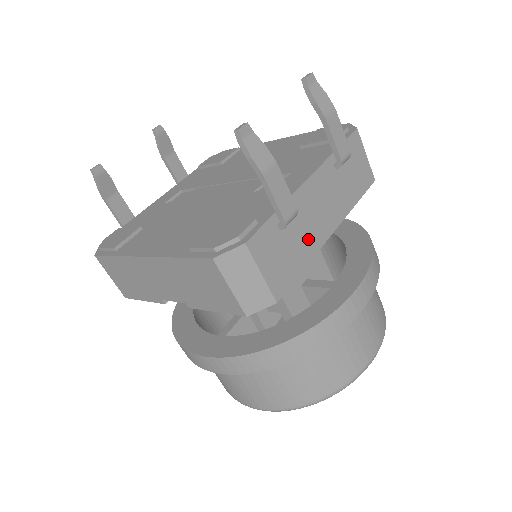
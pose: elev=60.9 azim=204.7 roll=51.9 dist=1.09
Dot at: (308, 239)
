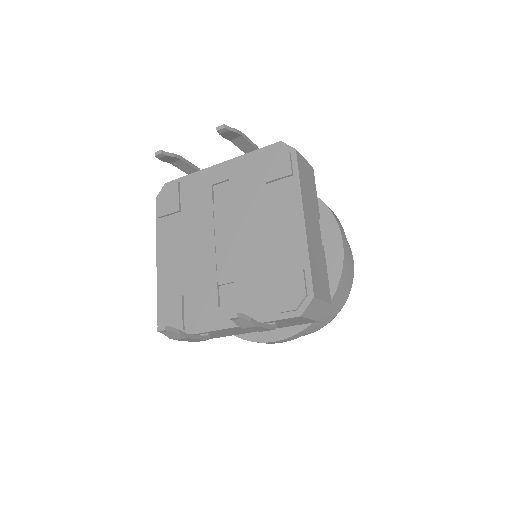
Dot at: (226, 334)
